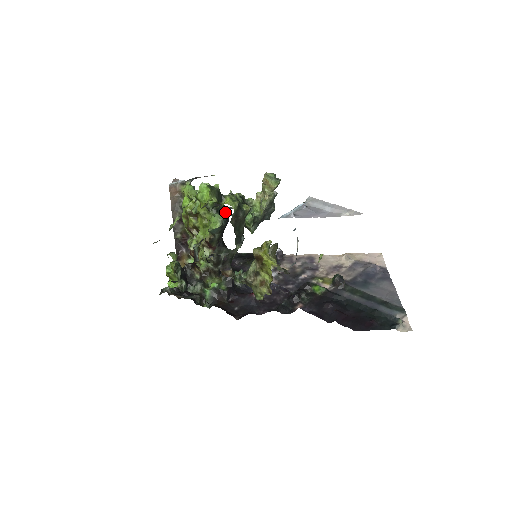
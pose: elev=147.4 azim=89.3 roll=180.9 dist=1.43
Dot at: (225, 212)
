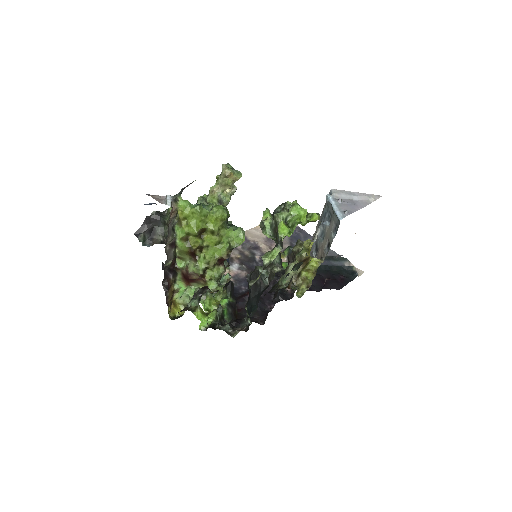
Dot at: (229, 221)
